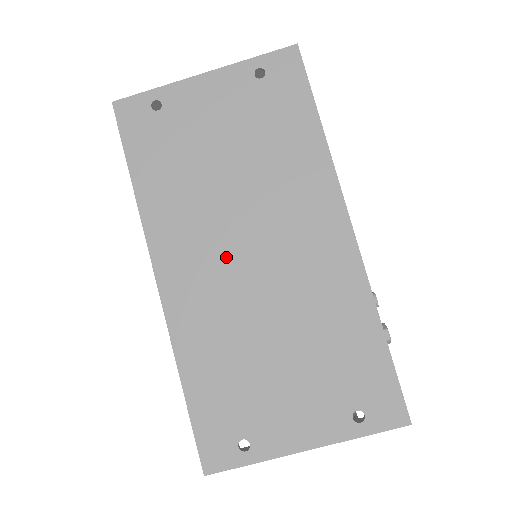
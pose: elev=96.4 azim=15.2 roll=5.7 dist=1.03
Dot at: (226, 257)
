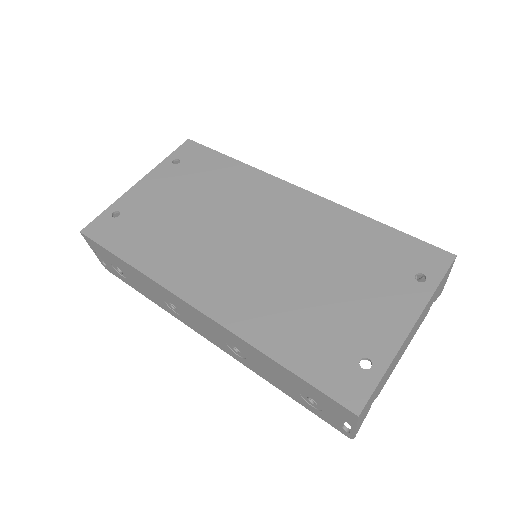
Dot at: (235, 257)
